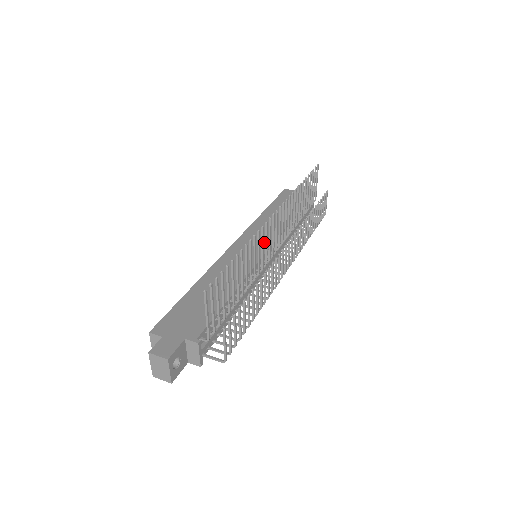
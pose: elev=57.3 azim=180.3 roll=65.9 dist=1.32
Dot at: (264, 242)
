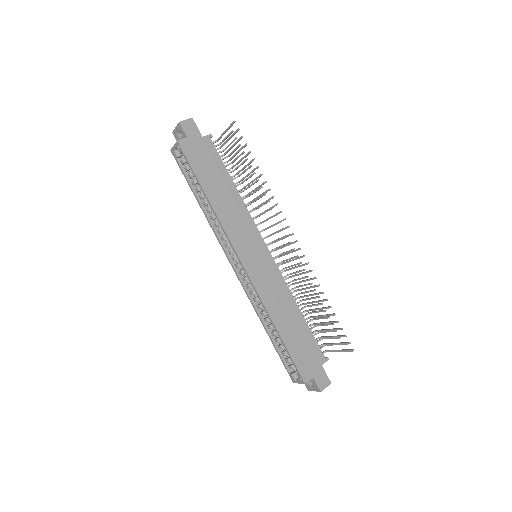
Dot at: (257, 242)
